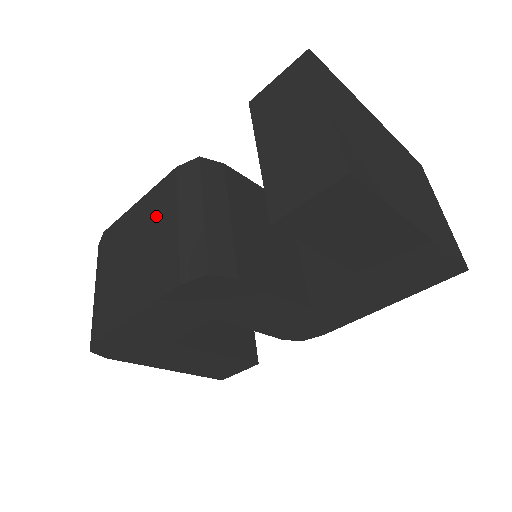
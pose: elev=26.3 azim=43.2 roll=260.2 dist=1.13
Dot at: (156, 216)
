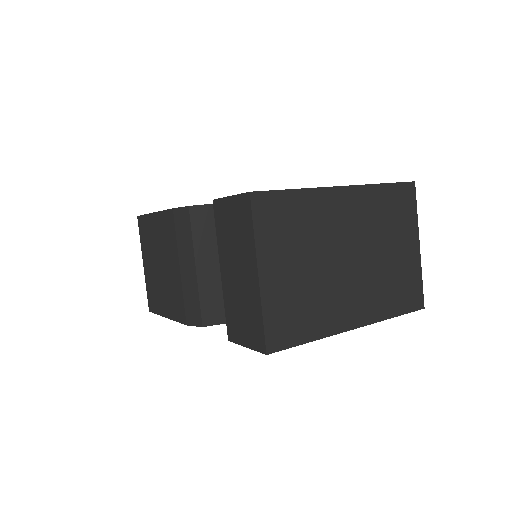
Dot at: (166, 245)
